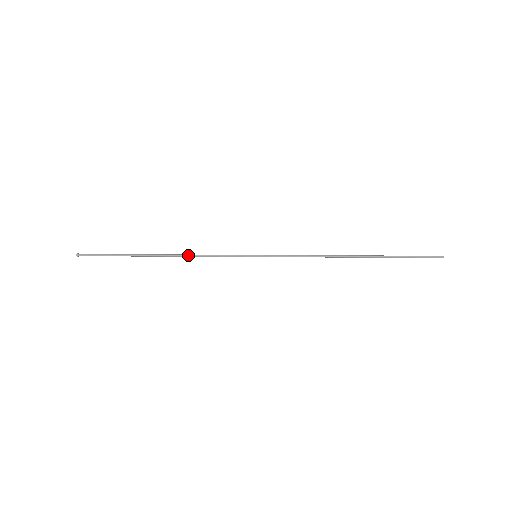
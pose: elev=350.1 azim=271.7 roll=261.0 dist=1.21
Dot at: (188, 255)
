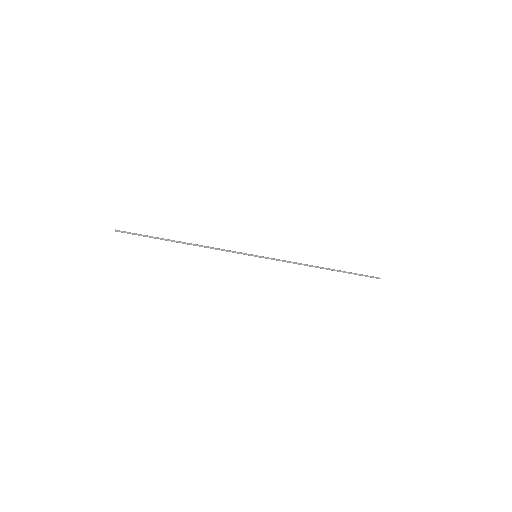
Dot at: (206, 246)
